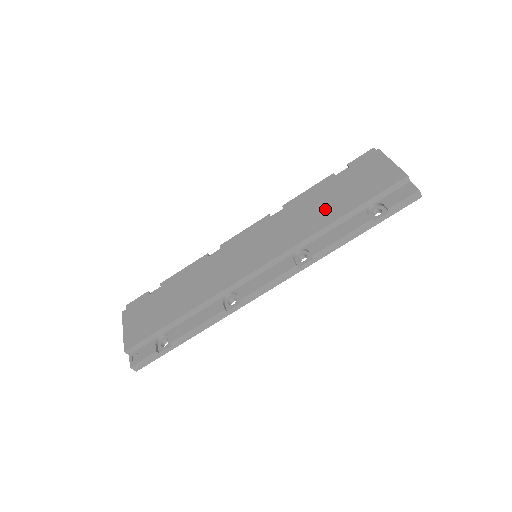
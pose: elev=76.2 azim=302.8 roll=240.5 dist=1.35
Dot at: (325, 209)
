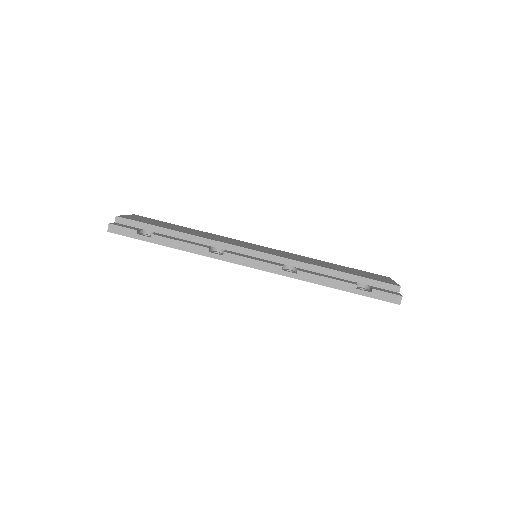
Dot at: (329, 266)
